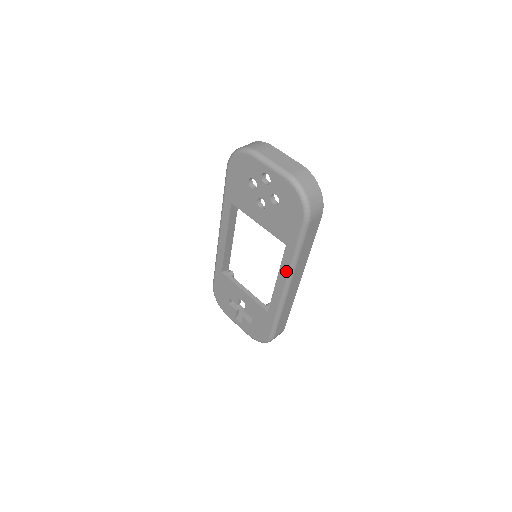
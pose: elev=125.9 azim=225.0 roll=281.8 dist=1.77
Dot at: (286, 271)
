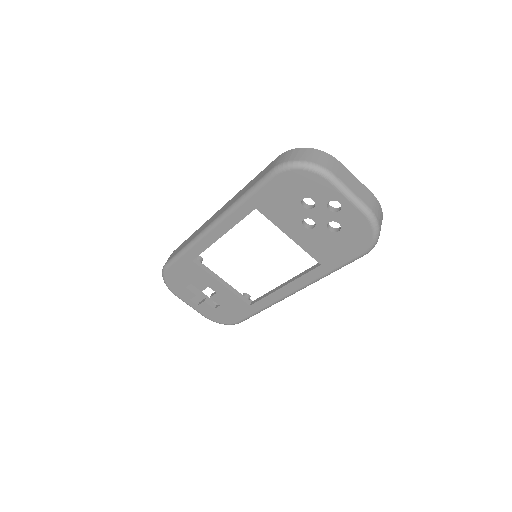
Dot at: (305, 283)
